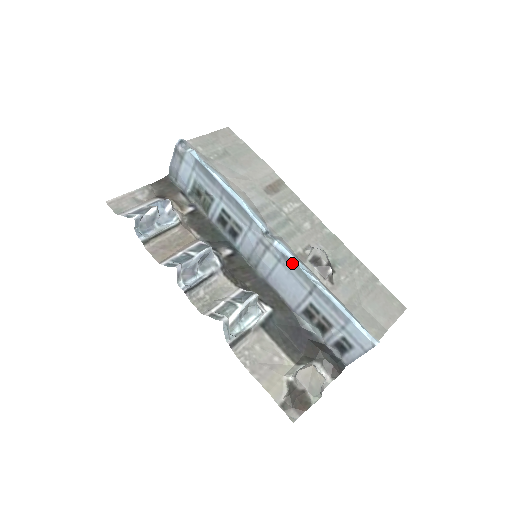
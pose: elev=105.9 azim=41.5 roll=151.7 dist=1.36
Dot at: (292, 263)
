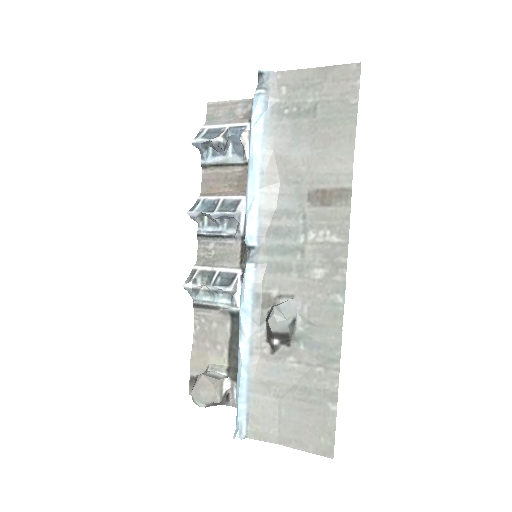
Dot at: (243, 298)
